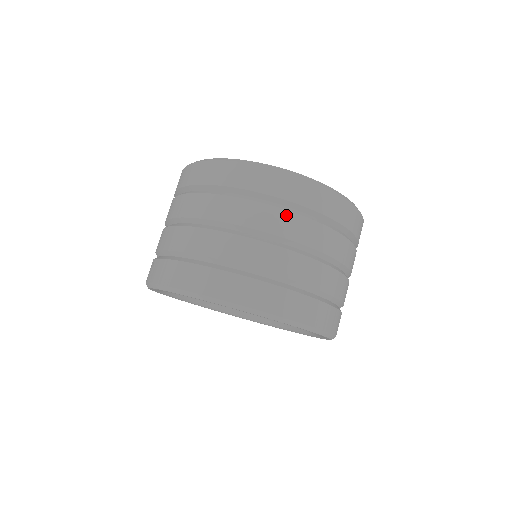
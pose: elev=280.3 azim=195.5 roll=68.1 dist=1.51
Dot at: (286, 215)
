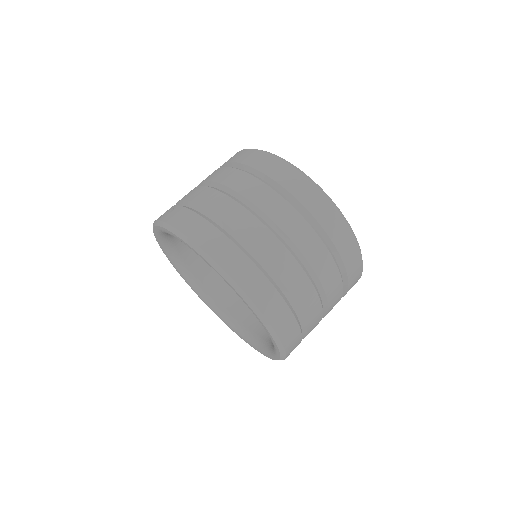
Dot at: (311, 233)
